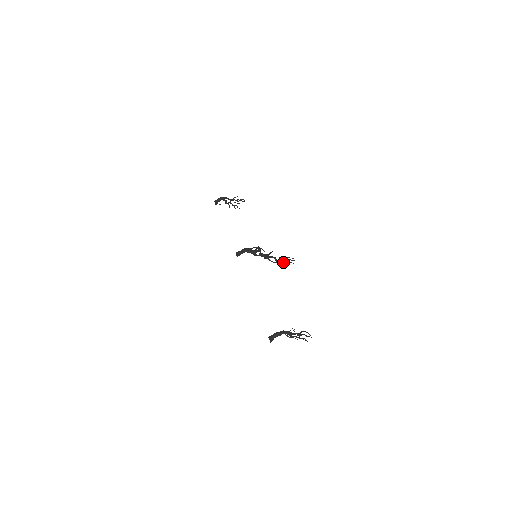
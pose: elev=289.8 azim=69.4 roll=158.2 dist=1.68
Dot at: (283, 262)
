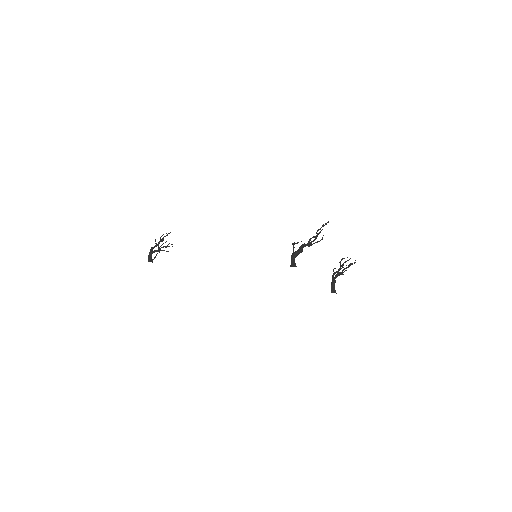
Dot at: occluded
